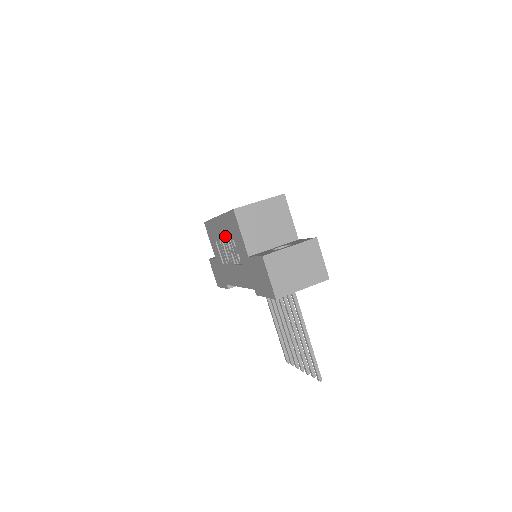
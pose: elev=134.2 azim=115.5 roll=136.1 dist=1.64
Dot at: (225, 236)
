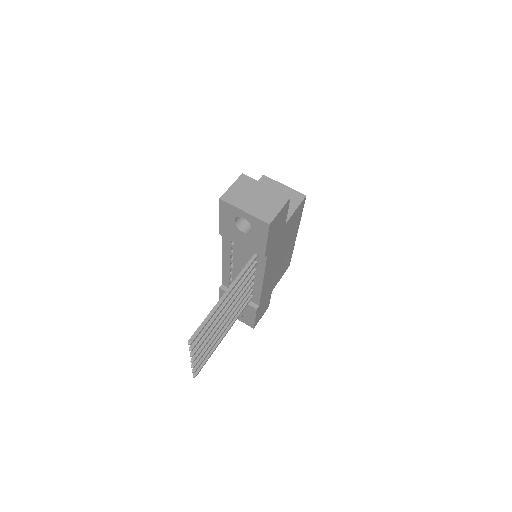
Dot at: occluded
